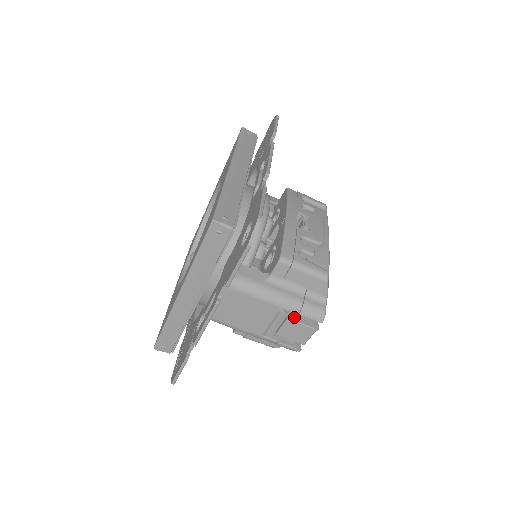
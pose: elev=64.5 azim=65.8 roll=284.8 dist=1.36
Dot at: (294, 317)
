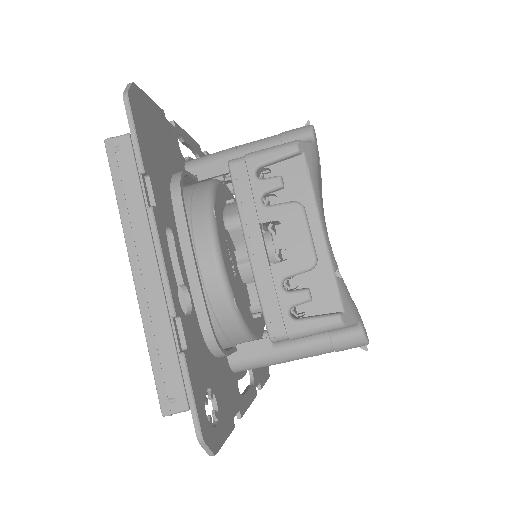
Dot at: occluded
